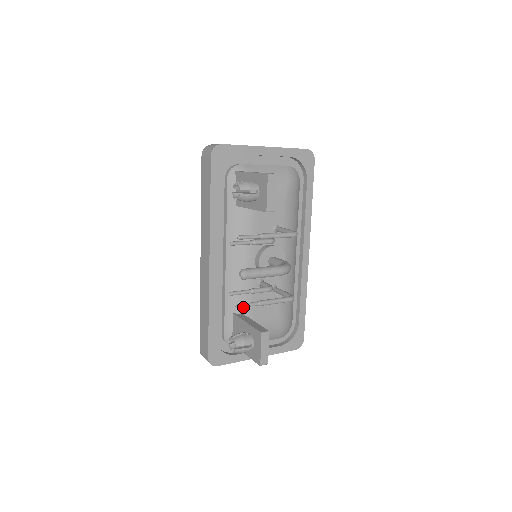
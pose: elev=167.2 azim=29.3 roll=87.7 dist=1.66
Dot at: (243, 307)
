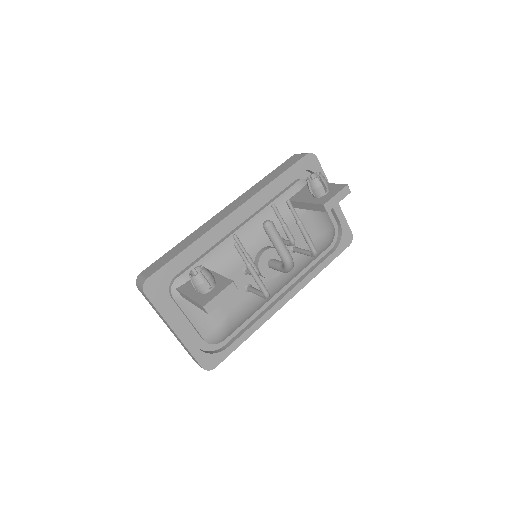
Dot at: (239, 250)
